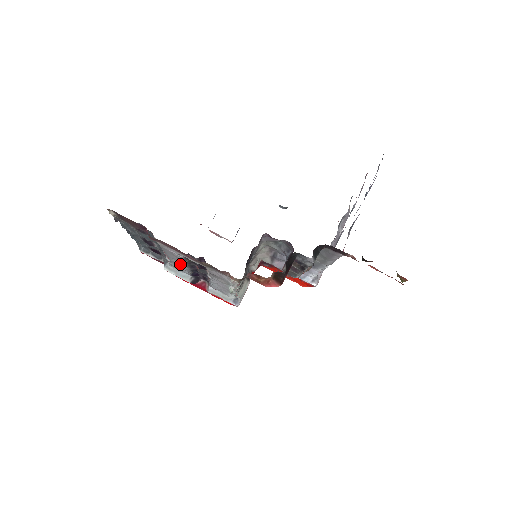
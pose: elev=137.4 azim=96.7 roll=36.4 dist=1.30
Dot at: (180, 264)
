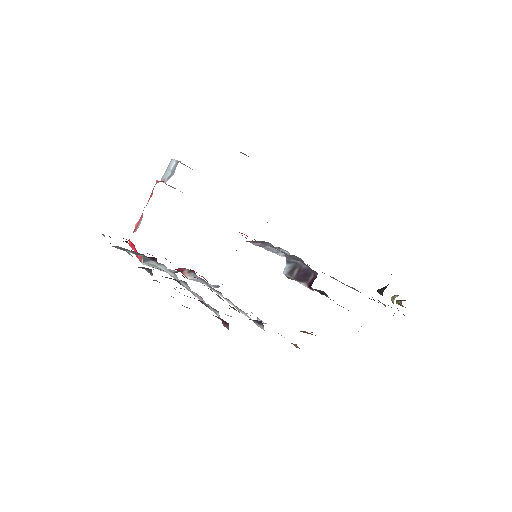
Dot at: occluded
